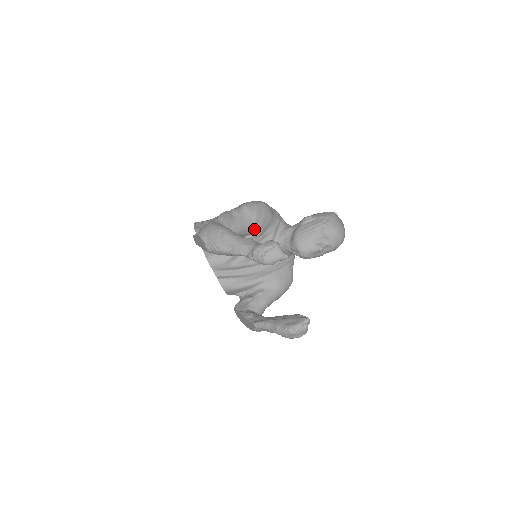
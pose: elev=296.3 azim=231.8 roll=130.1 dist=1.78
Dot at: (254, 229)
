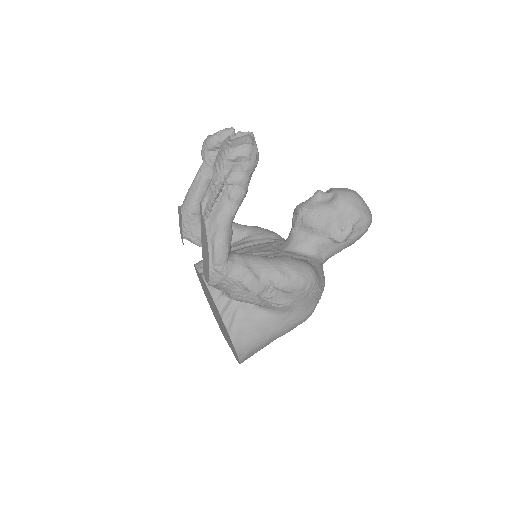
Dot at: (251, 230)
